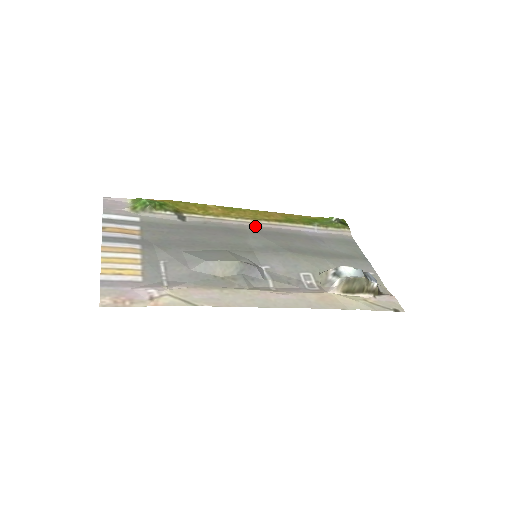
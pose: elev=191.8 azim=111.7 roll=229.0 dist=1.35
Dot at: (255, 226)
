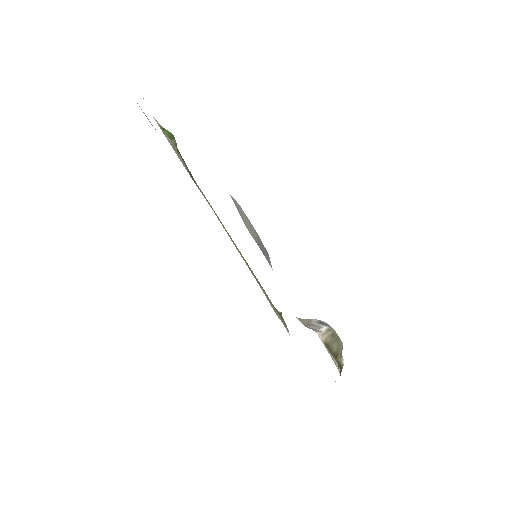
Dot at: (237, 249)
